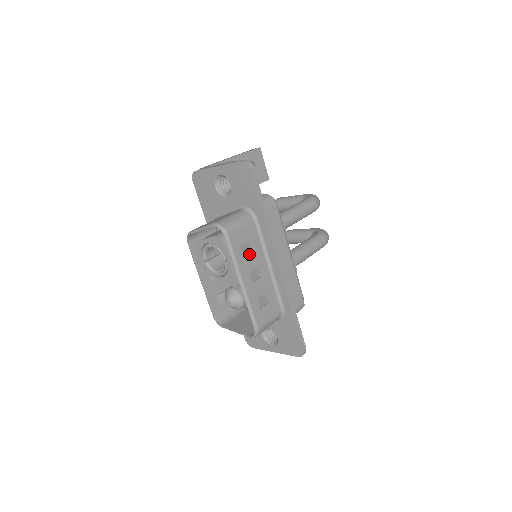
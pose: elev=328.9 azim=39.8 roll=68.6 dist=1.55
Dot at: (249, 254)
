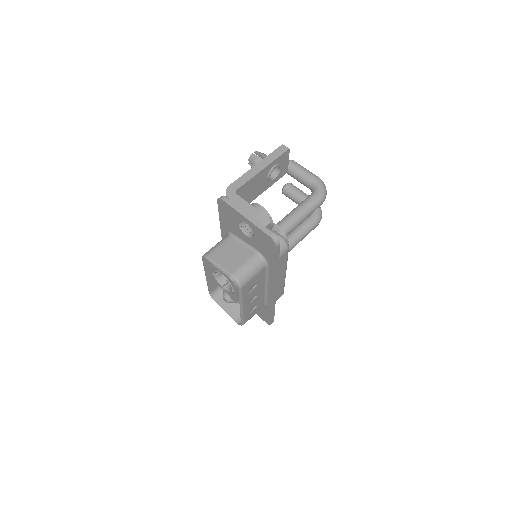
Dot at: (253, 289)
